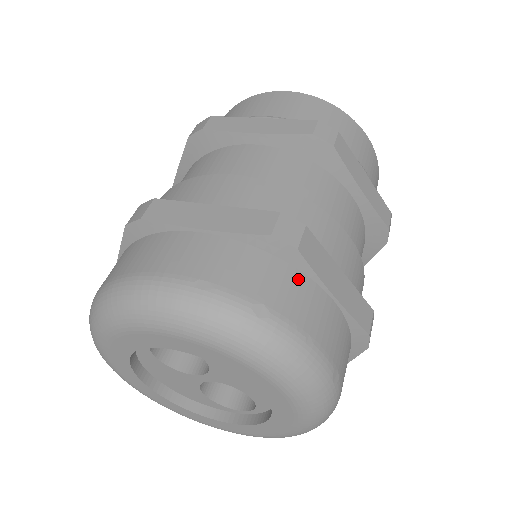
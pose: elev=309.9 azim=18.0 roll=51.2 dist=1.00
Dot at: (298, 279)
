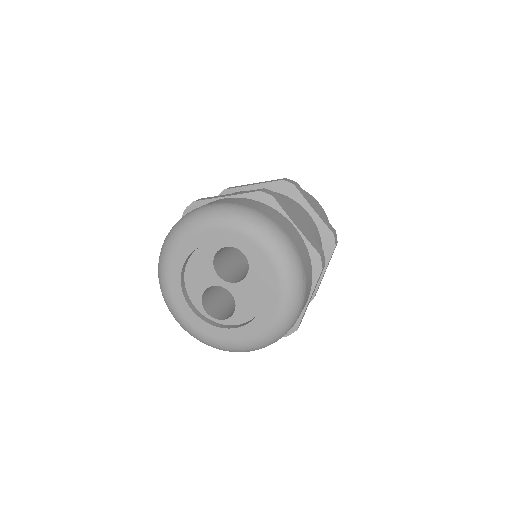
Dot at: (311, 280)
